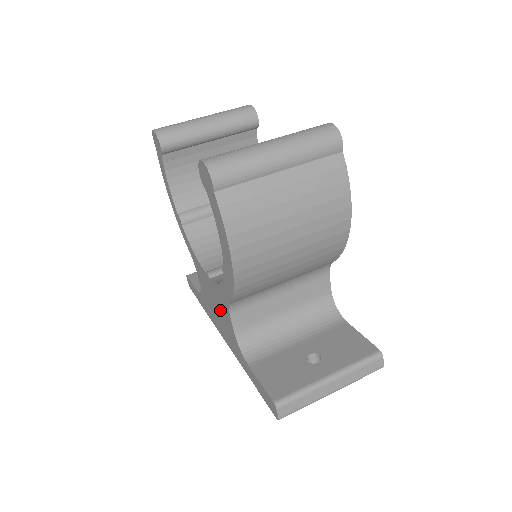
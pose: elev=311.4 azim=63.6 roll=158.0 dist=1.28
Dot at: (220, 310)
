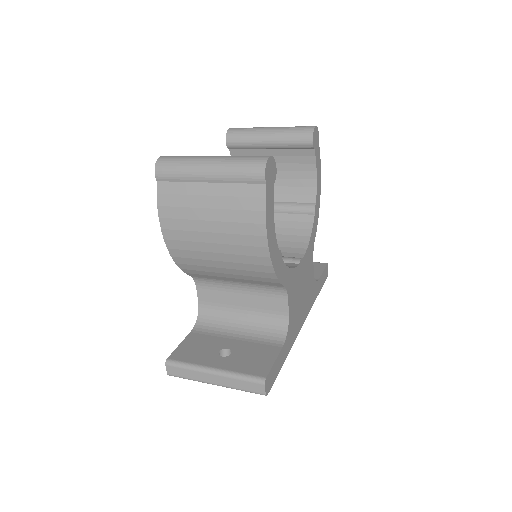
Dot at: occluded
